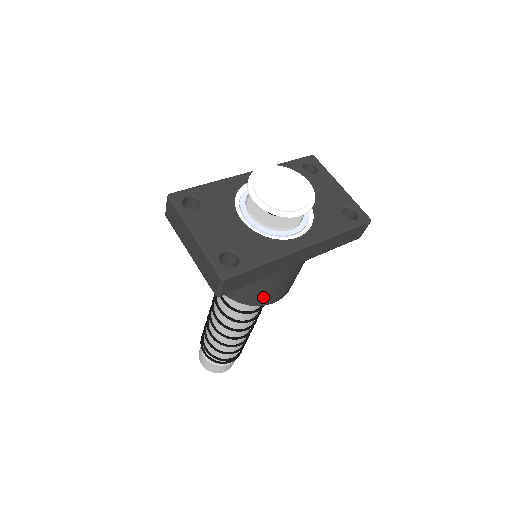
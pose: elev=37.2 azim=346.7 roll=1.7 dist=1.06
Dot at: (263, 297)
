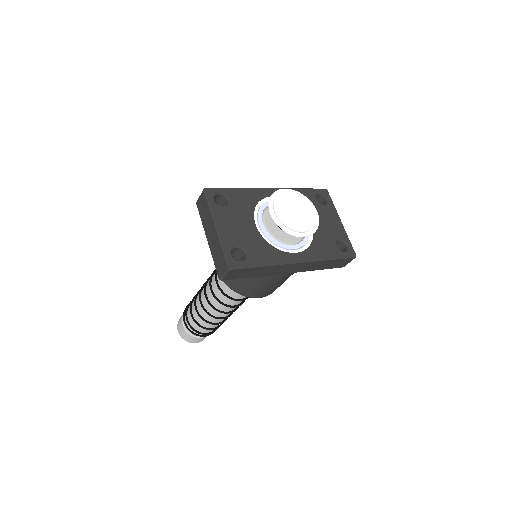
Dot at: (252, 291)
